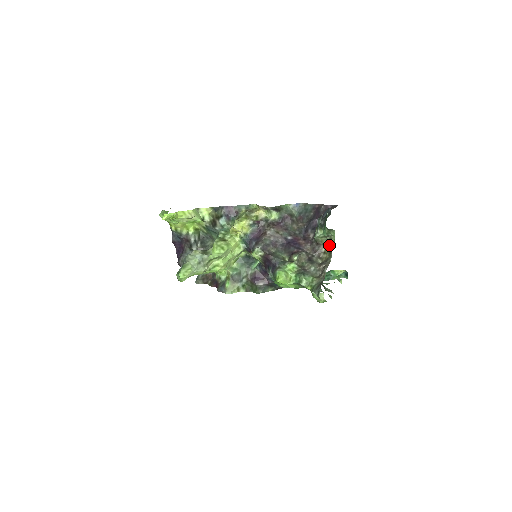
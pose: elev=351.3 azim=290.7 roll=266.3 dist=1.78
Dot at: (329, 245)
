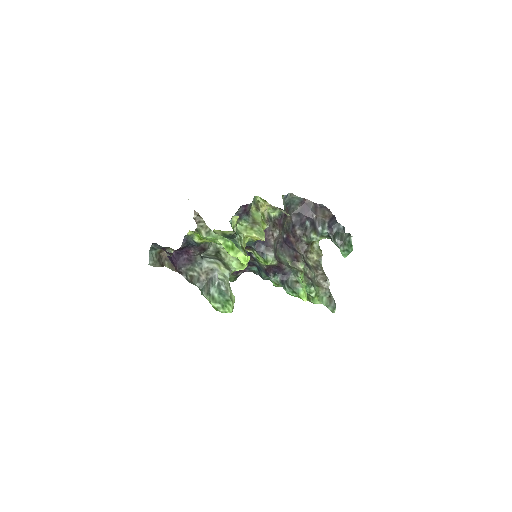
Dot at: (313, 244)
